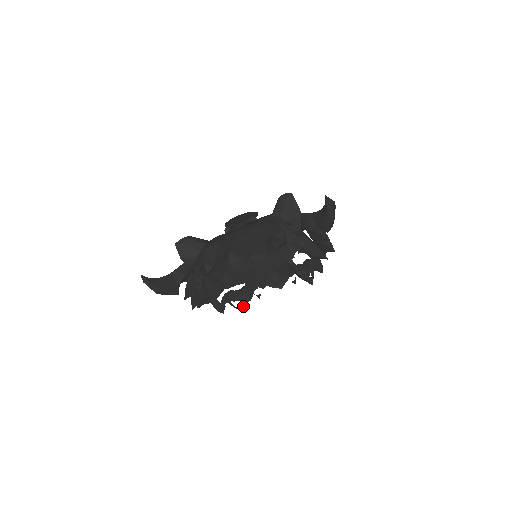
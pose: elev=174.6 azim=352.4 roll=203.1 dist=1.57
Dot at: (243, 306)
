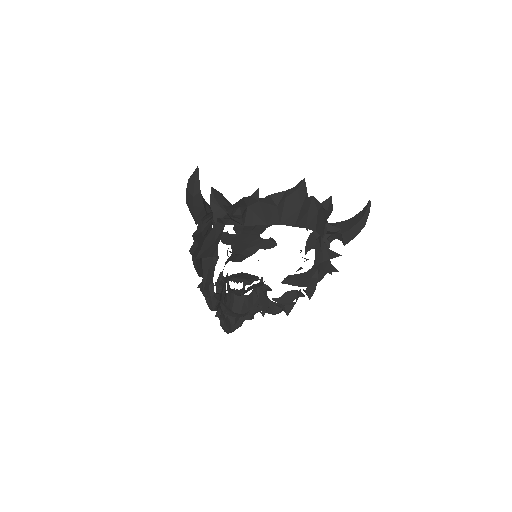
Dot at: (217, 302)
